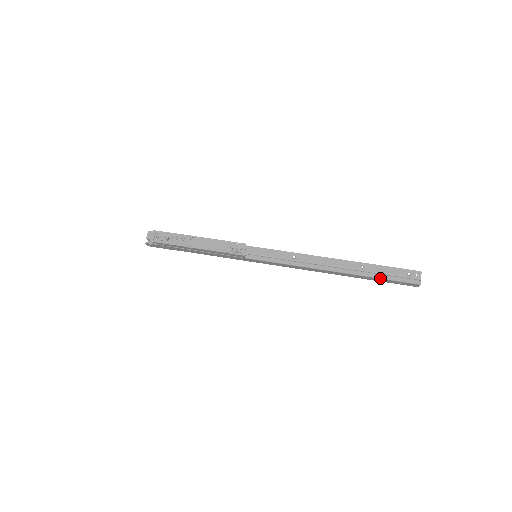
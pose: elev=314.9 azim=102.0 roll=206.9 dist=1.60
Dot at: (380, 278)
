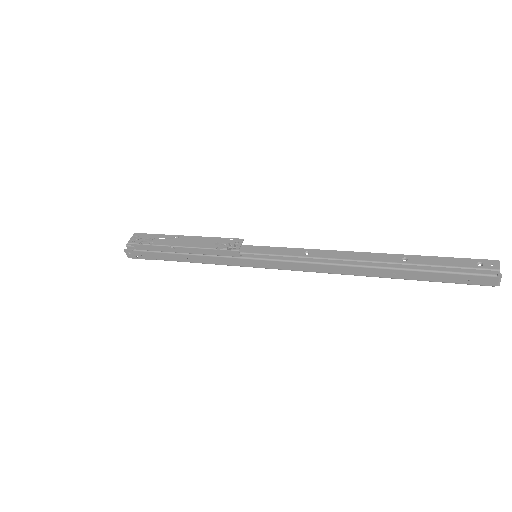
Dot at: (433, 271)
